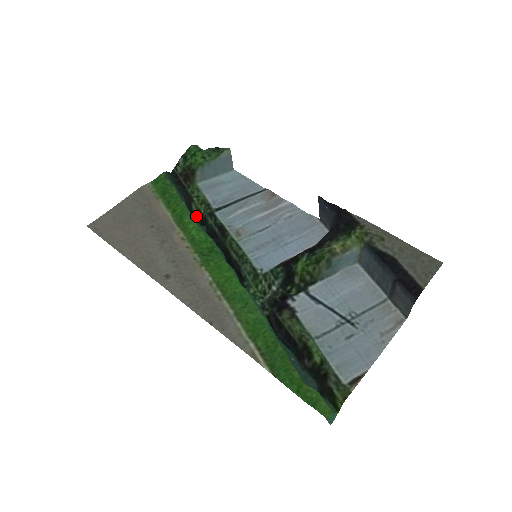
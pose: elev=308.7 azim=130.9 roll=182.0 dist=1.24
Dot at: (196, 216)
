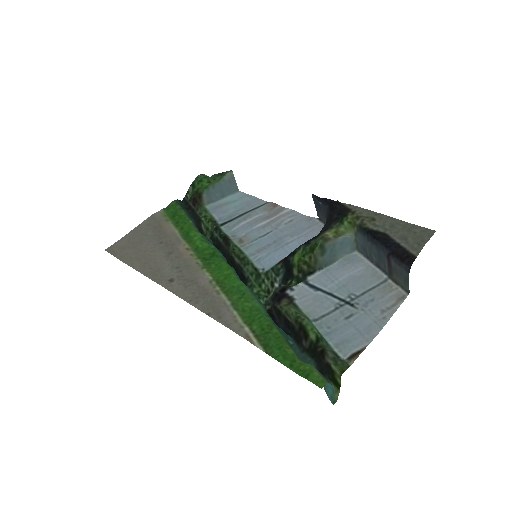
Dot at: (206, 235)
